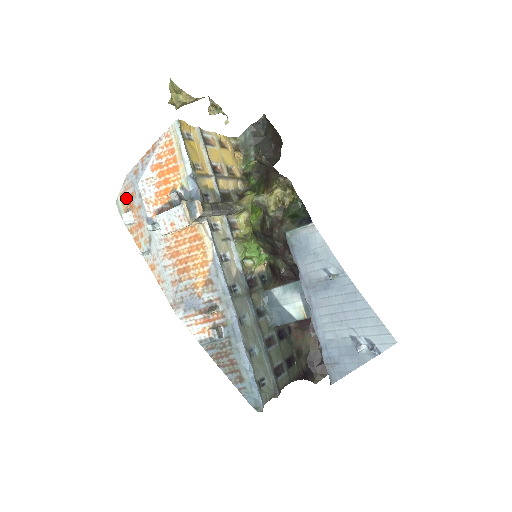
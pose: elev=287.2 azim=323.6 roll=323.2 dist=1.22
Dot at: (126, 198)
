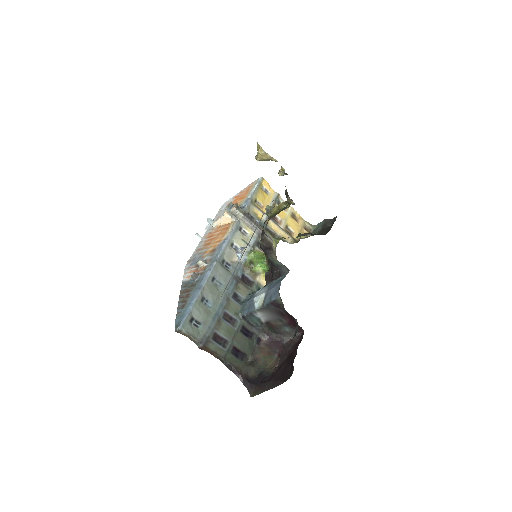
Dot at: occluded
